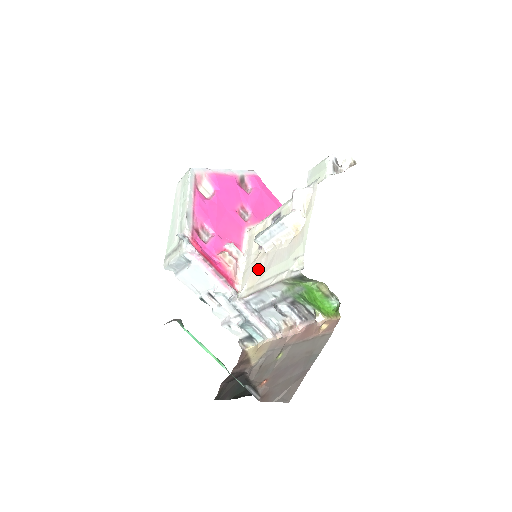
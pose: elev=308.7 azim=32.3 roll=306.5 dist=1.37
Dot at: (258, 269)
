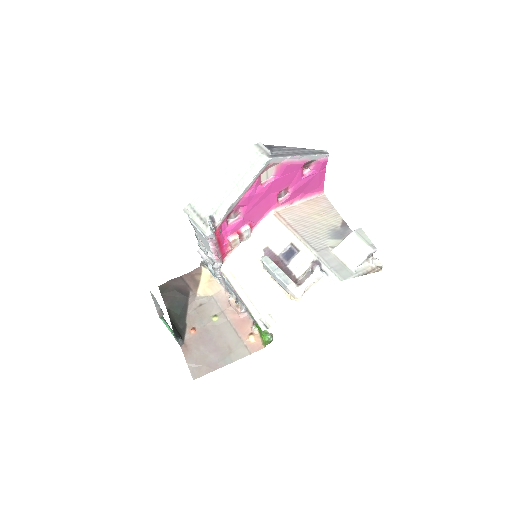
Dot at: (248, 271)
